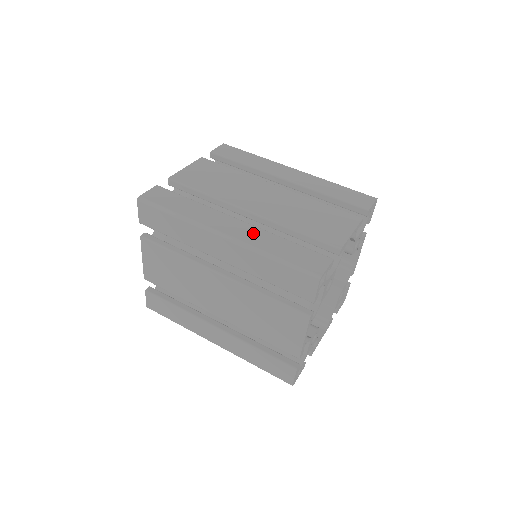
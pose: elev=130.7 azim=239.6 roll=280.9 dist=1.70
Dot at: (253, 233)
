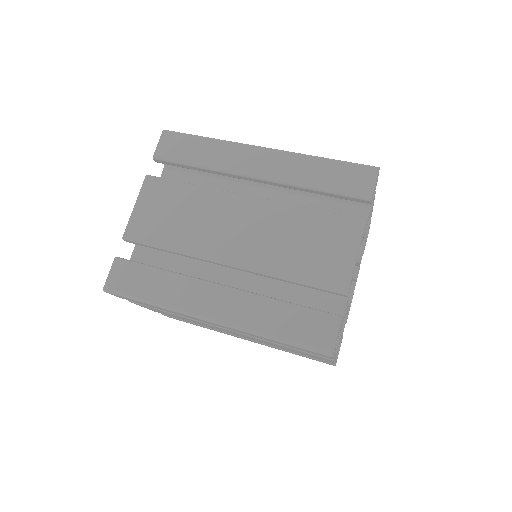
Dot at: (242, 305)
